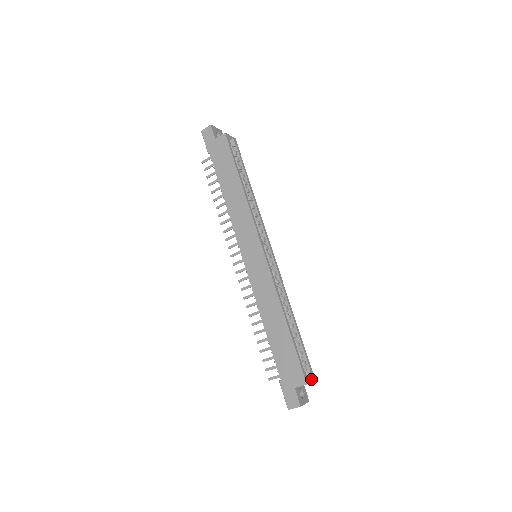
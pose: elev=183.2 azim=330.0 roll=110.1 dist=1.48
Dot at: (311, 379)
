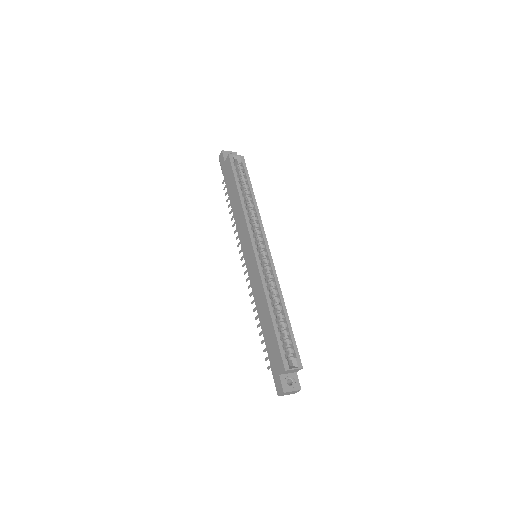
Dot at: (296, 367)
